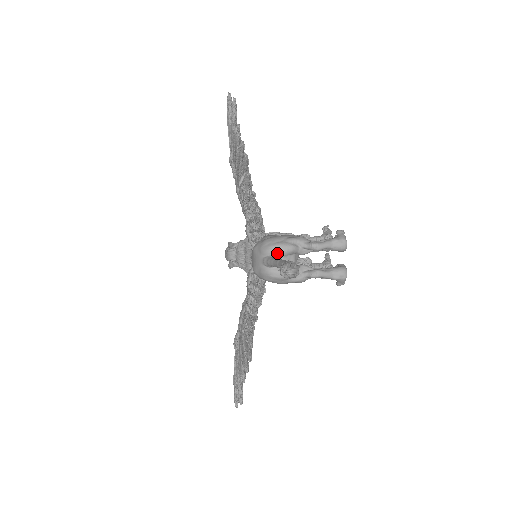
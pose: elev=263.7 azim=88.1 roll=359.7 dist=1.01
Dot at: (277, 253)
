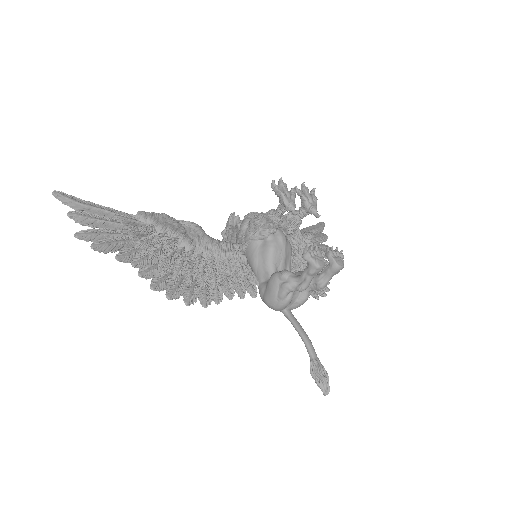
Dot at: (284, 308)
